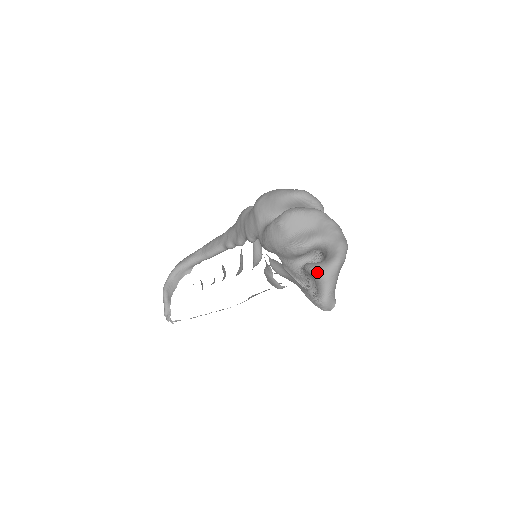
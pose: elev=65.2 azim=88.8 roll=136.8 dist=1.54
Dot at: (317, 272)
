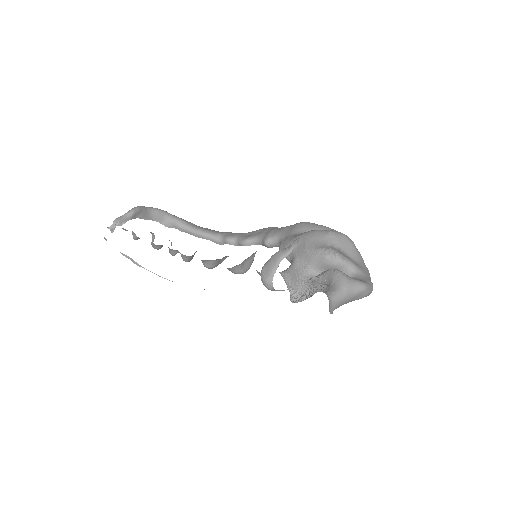
Dot at: (343, 275)
